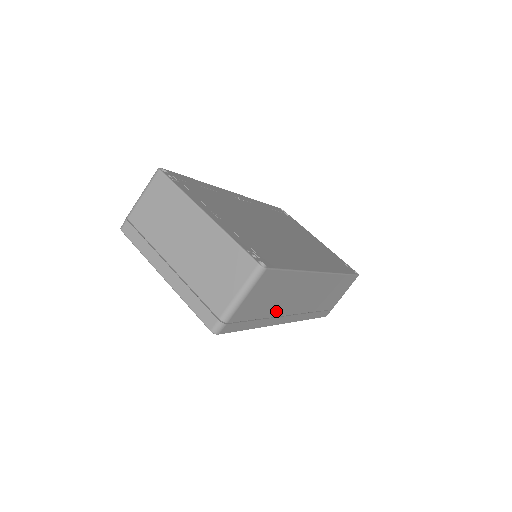
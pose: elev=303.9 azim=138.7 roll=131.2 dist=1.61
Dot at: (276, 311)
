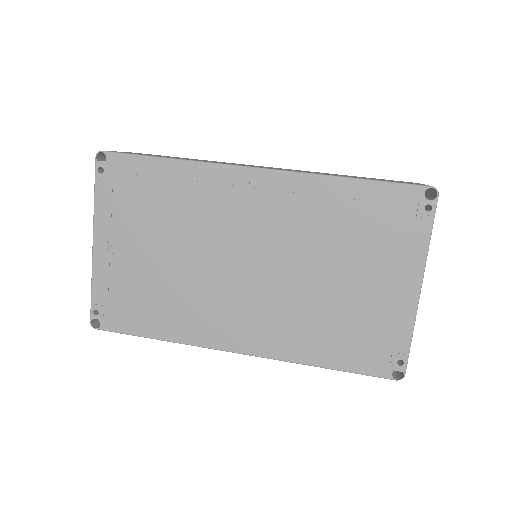
Dot at: occluded
